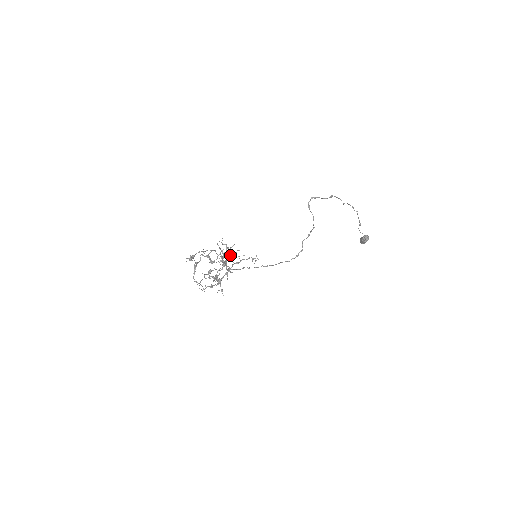
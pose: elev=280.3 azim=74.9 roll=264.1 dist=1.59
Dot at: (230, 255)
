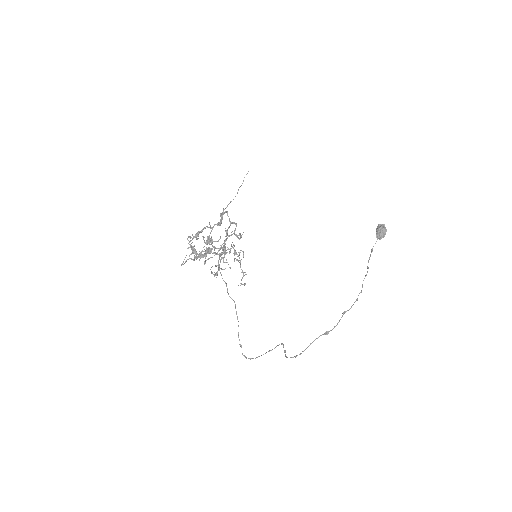
Dot at: (233, 253)
